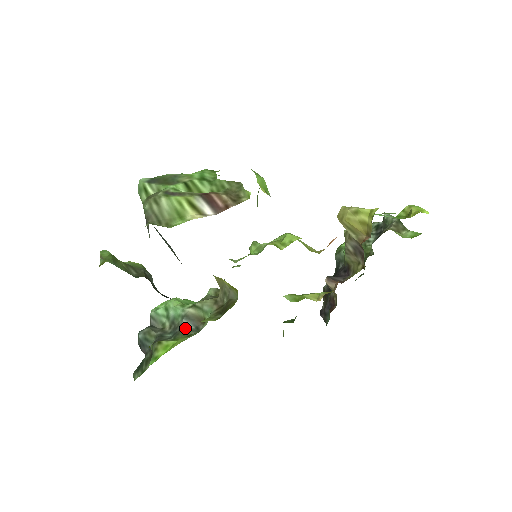
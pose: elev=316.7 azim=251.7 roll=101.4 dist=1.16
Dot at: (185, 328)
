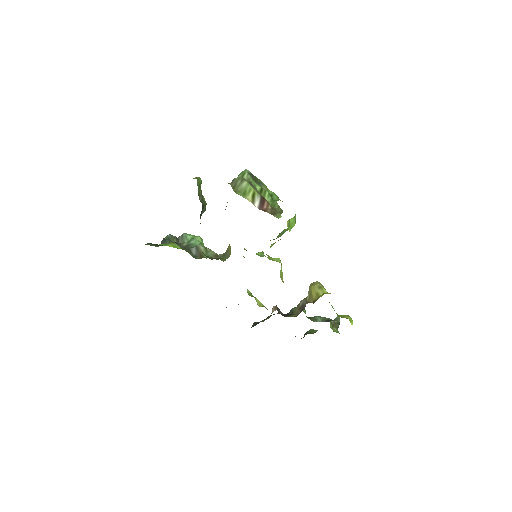
Dot at: (191, 251)
